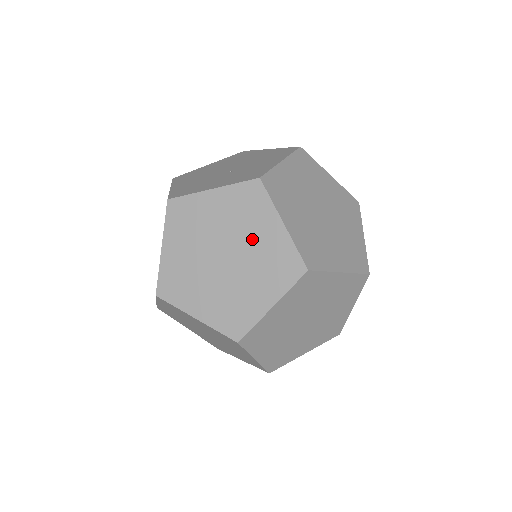
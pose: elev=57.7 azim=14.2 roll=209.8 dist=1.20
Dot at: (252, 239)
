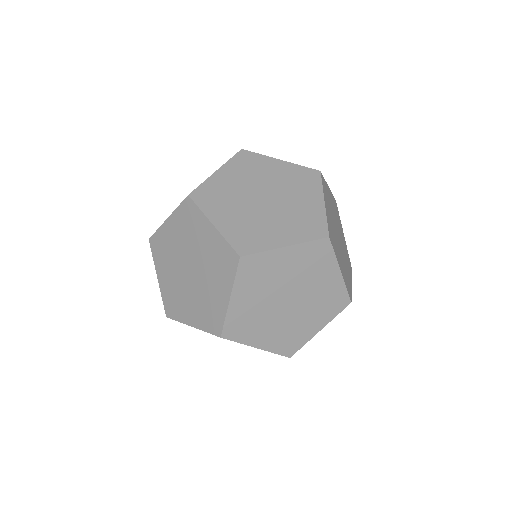
Dot at: (271, 178)
